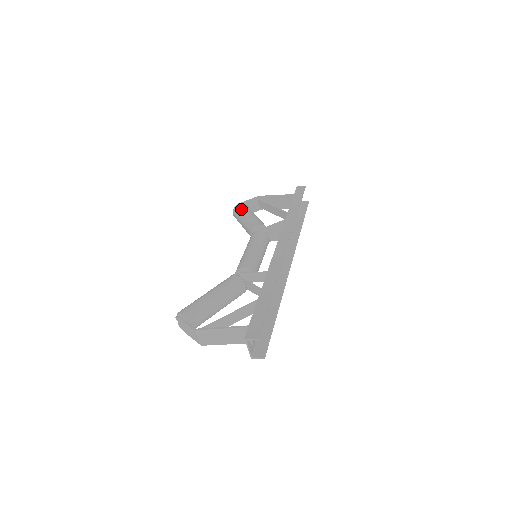
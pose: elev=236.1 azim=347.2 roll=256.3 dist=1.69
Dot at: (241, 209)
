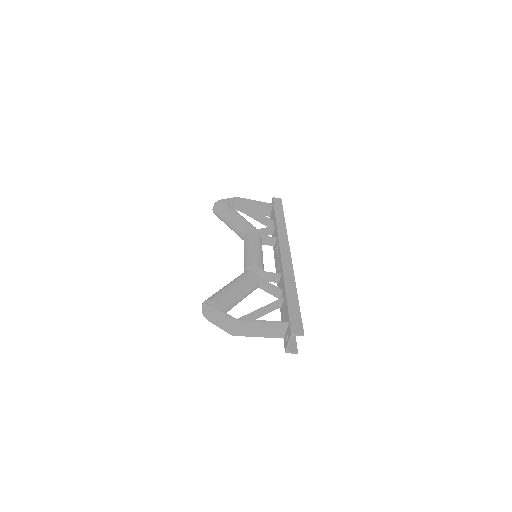
Dot at: (226, 206)
